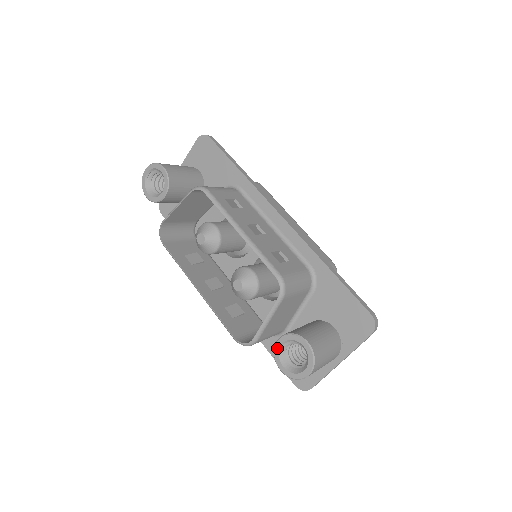
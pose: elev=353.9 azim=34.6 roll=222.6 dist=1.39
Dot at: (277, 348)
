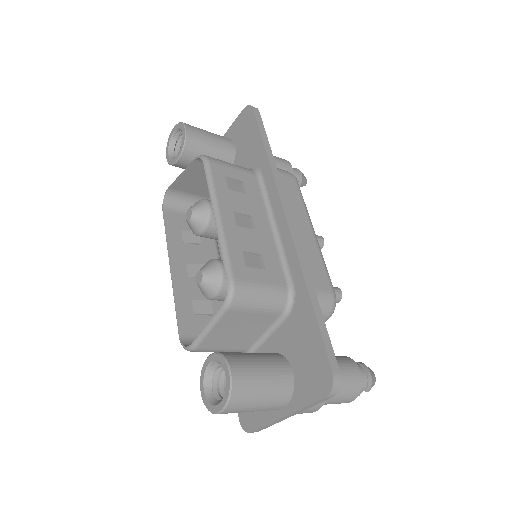
Dot at: (205, 365)
